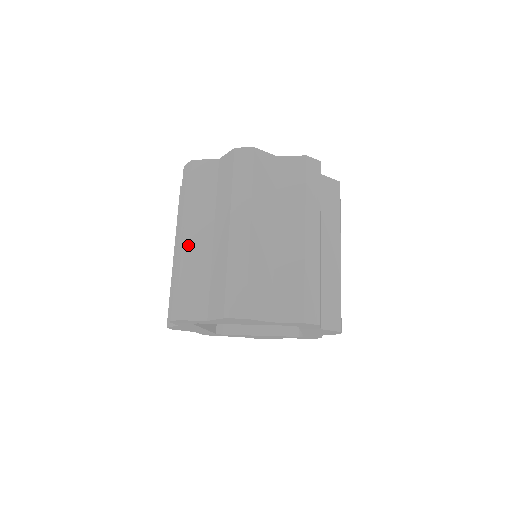
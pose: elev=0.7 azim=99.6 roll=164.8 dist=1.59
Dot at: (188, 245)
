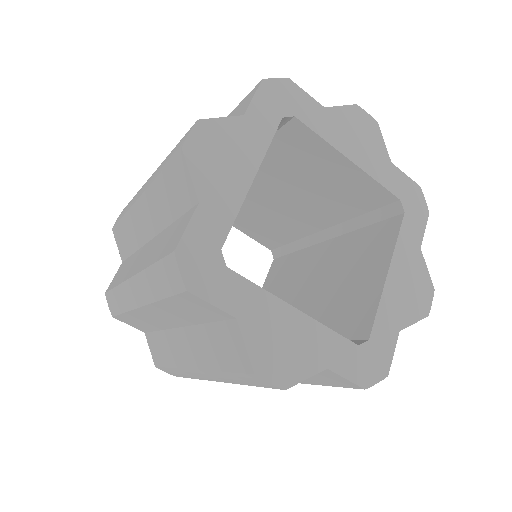
Dot at: occluded
